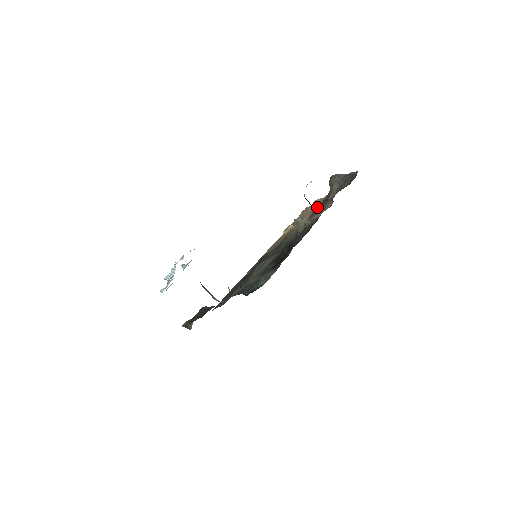
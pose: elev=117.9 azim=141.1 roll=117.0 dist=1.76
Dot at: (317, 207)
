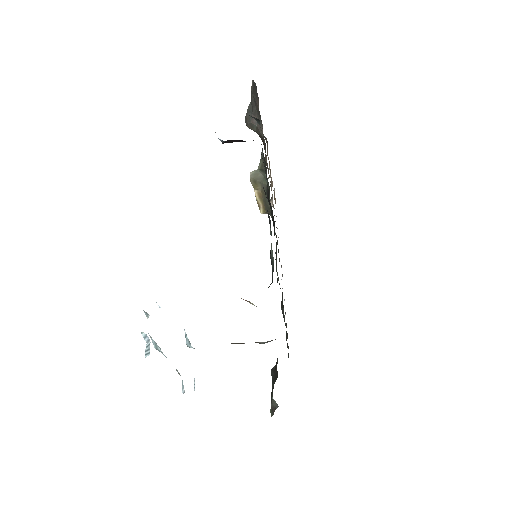
Dot at: occluded
